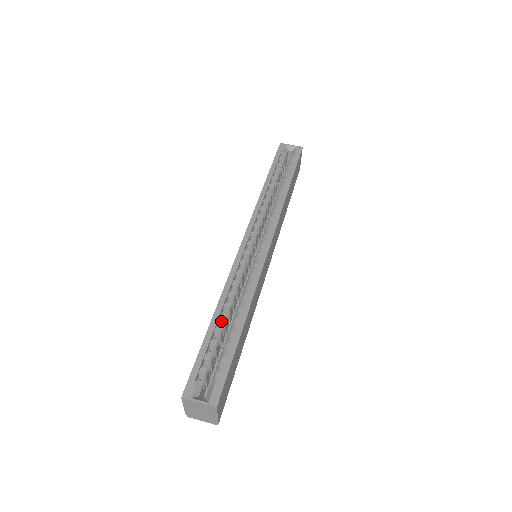
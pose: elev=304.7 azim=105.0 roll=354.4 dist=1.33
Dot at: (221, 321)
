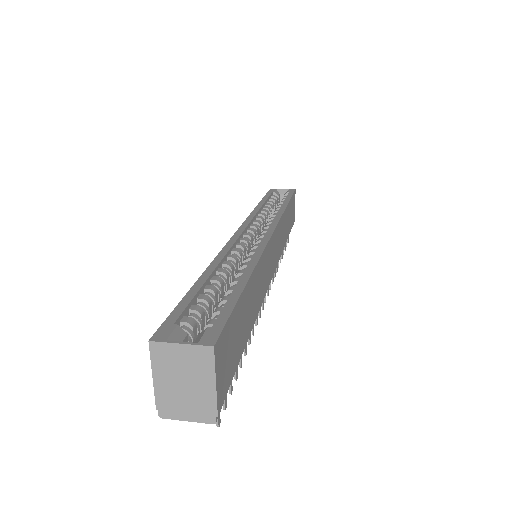
Dot at: (214, 282)
